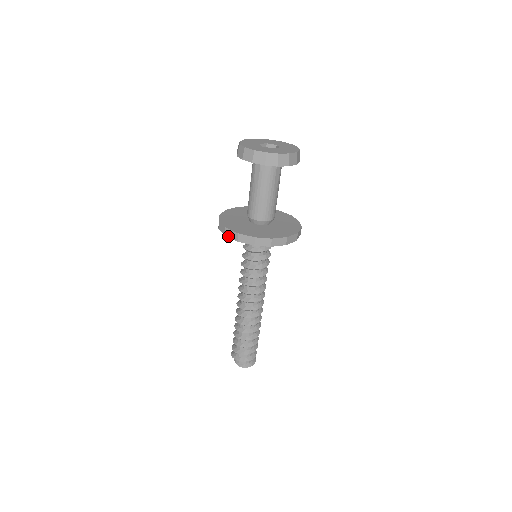
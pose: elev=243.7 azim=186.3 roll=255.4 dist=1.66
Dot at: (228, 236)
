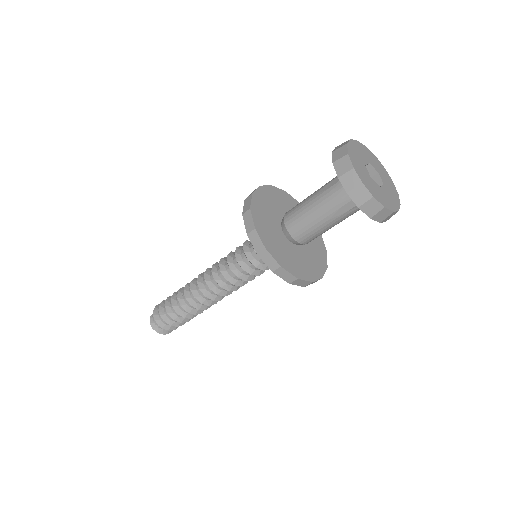
Dot at: (245, 202)
